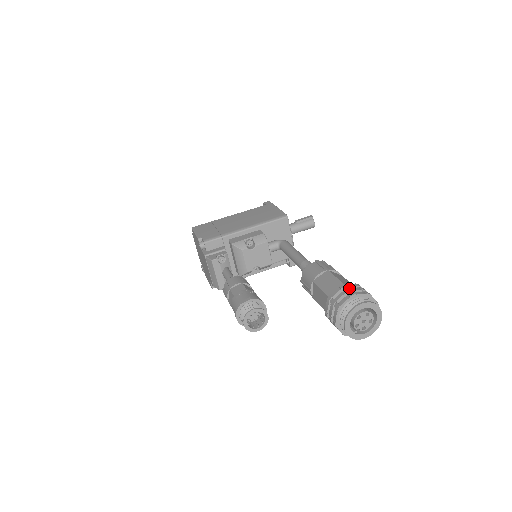
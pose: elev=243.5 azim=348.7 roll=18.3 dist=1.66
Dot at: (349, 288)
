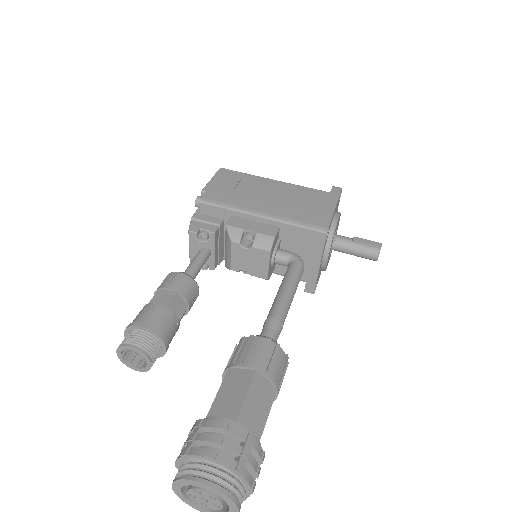
Dot at: (225, 437)
